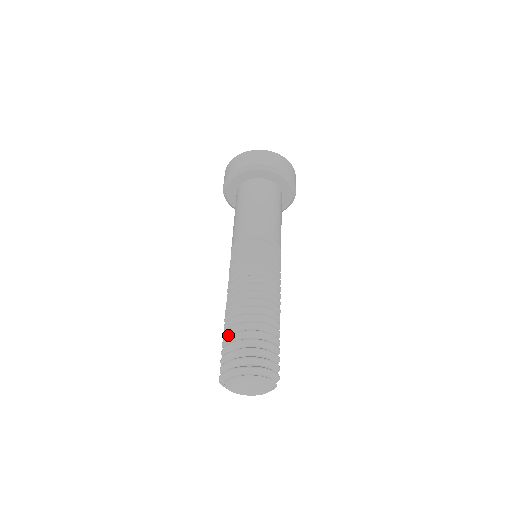
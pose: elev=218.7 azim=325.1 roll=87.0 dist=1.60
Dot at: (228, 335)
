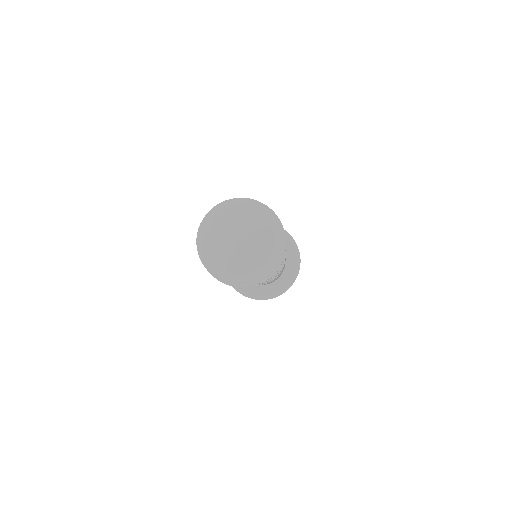
Dot at: occluded
